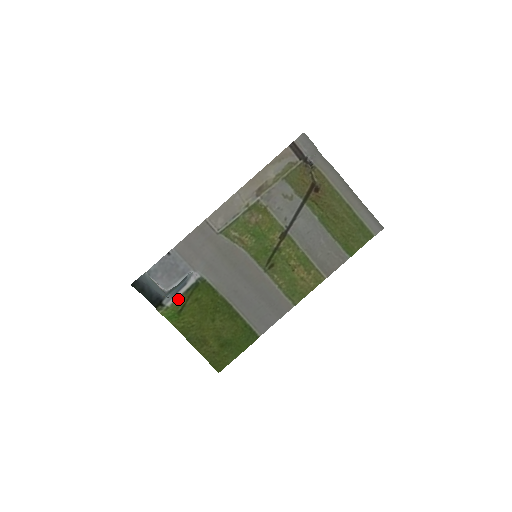
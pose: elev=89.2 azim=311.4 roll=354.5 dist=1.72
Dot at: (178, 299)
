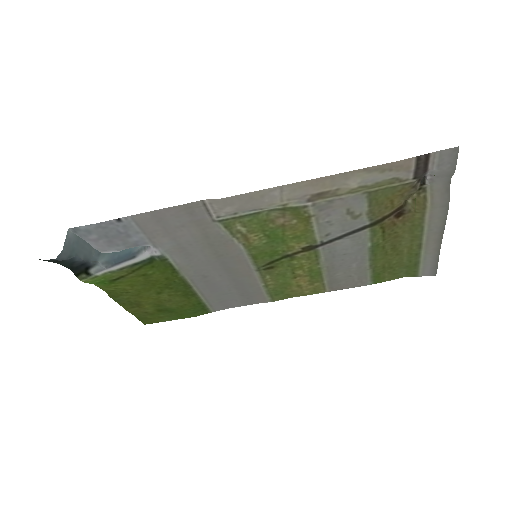
Dot at: (116, 271)
